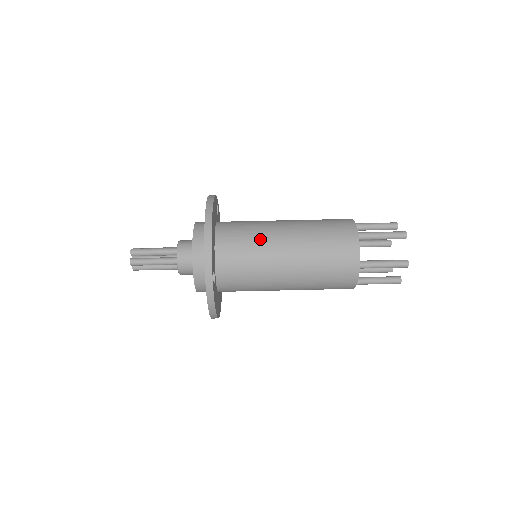
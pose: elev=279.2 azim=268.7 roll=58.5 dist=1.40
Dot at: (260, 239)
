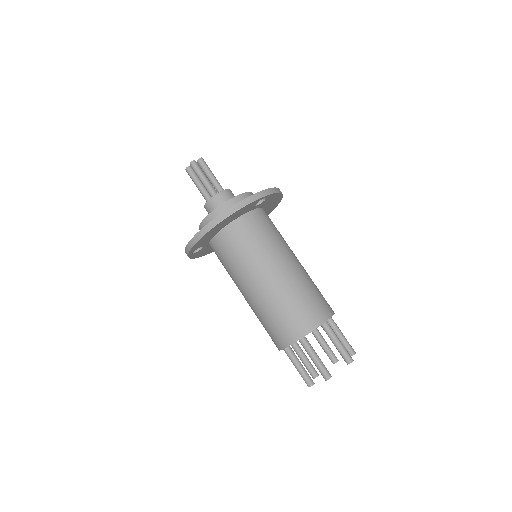
Dot at: (243, 265)
